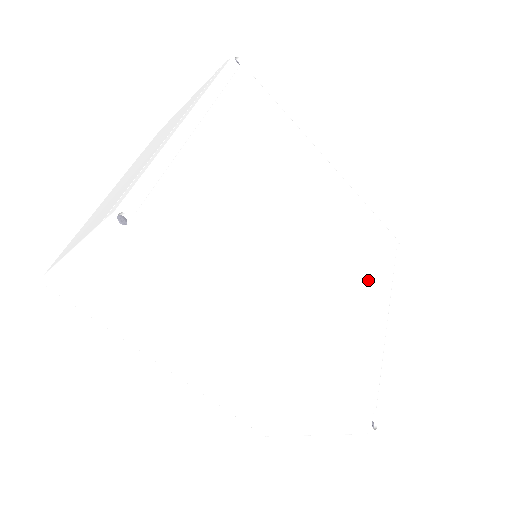
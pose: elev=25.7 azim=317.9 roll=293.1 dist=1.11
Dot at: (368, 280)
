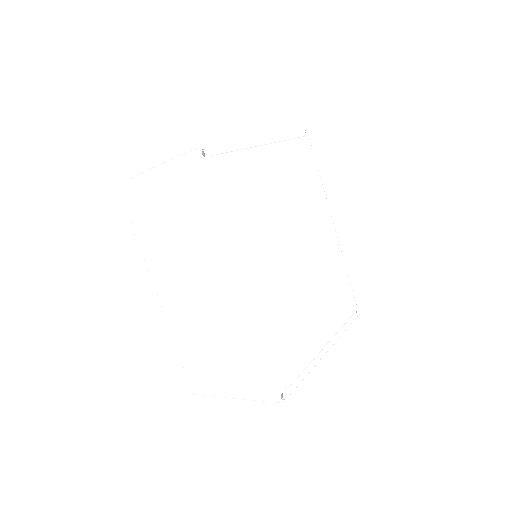
Dot at: (325, 310)
